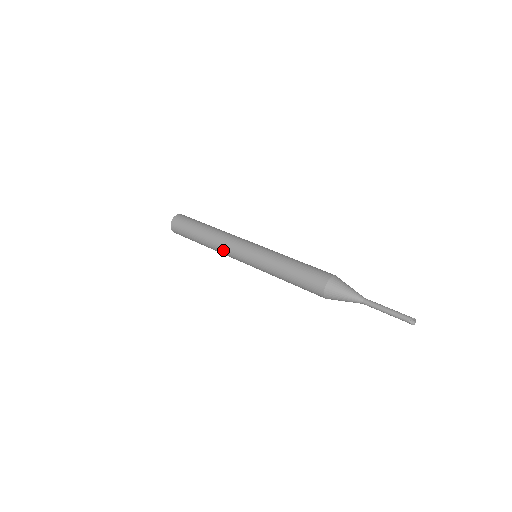
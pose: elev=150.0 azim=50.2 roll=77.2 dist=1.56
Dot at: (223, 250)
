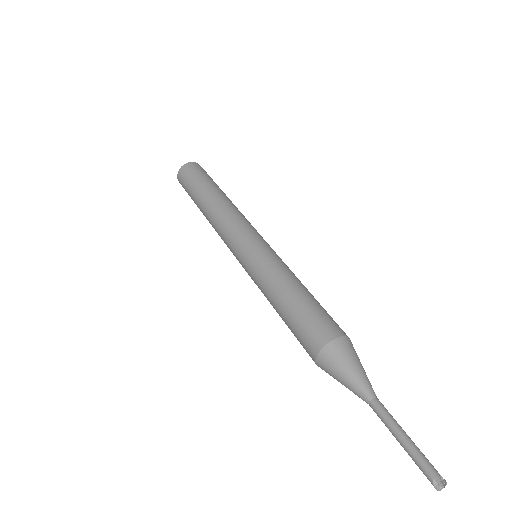
Dot at: (219, 228)
